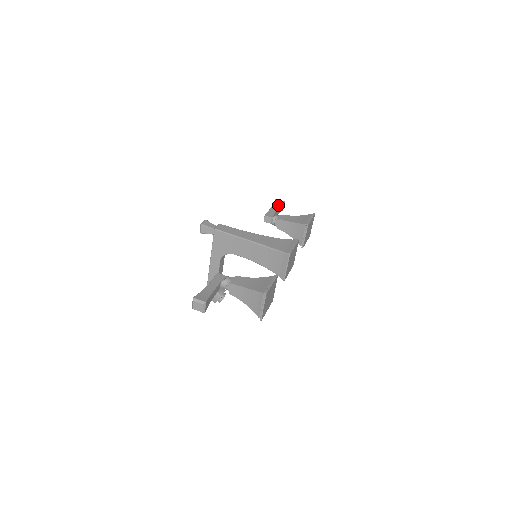
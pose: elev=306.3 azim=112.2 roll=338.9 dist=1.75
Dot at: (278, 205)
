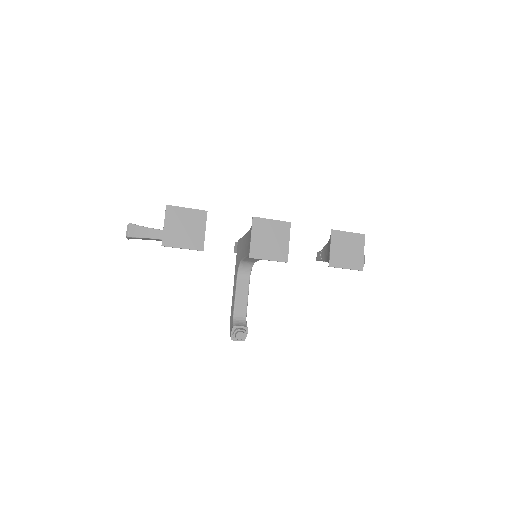
Dot at: occluded
